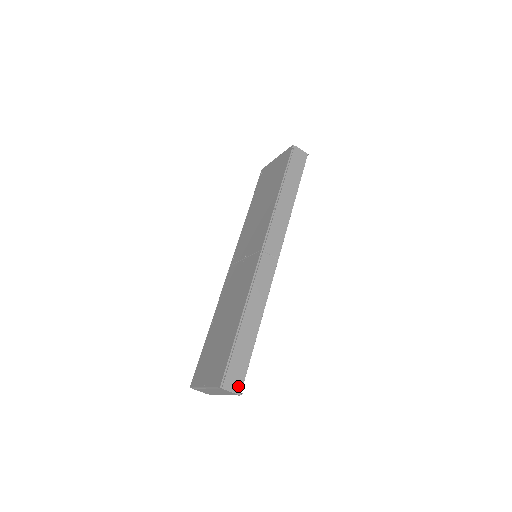
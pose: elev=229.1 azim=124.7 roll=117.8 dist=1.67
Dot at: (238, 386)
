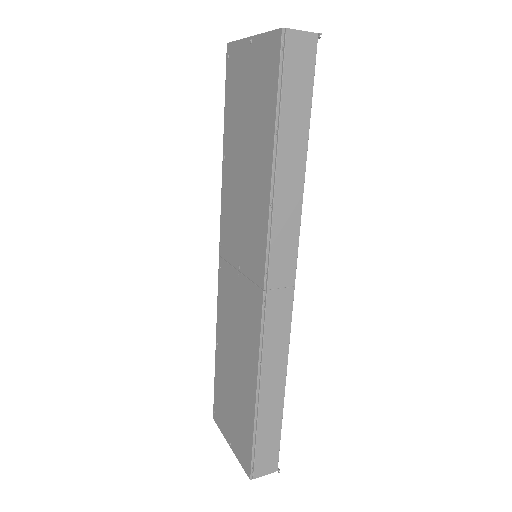
Dot at: (272, 465)
